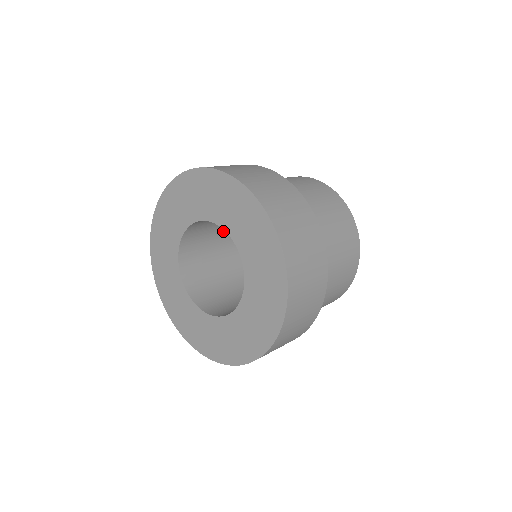
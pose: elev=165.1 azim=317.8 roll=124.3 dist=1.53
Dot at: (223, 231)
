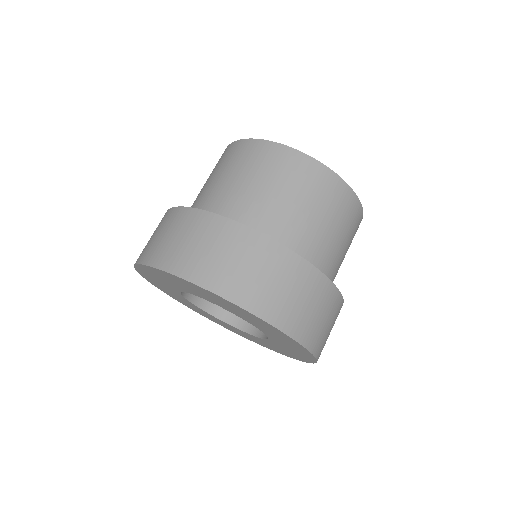
Dot at: occluded
